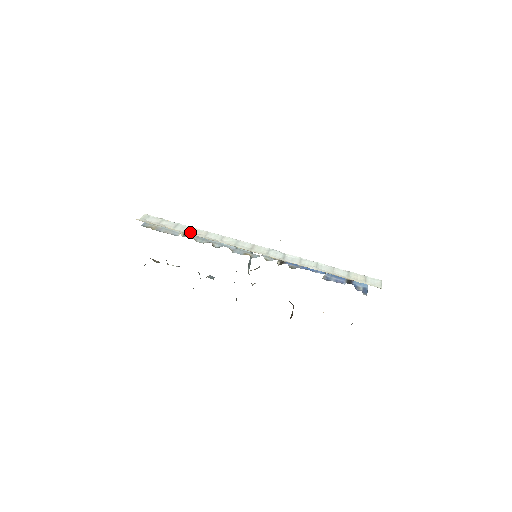
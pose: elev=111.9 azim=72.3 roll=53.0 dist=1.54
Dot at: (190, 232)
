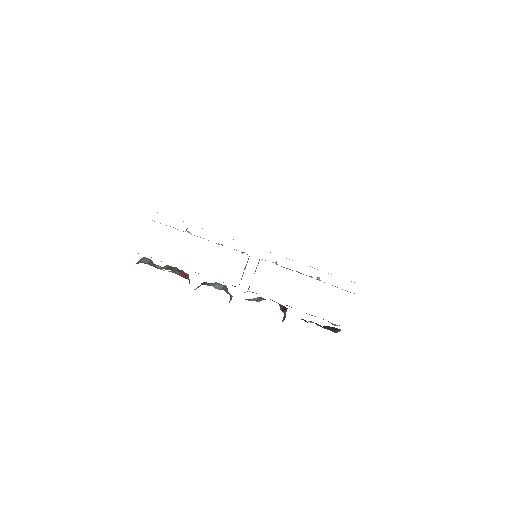
Dot at: occluded
